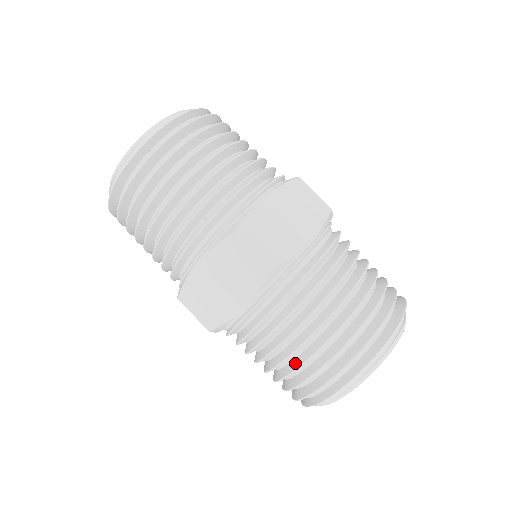
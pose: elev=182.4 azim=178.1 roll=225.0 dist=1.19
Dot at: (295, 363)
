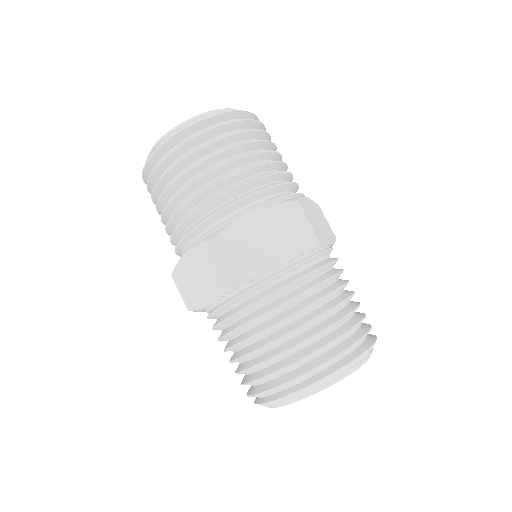
Dot at: (302, 337)
